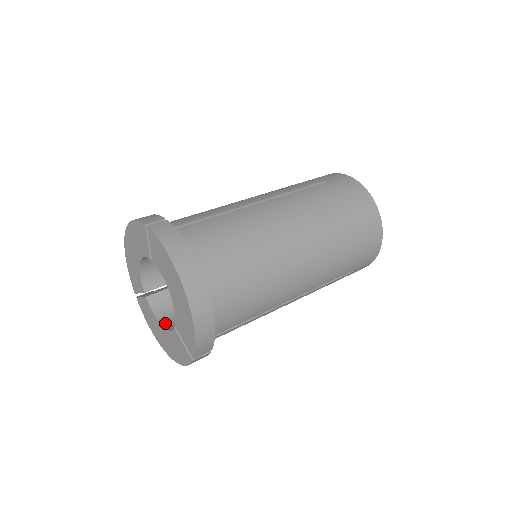
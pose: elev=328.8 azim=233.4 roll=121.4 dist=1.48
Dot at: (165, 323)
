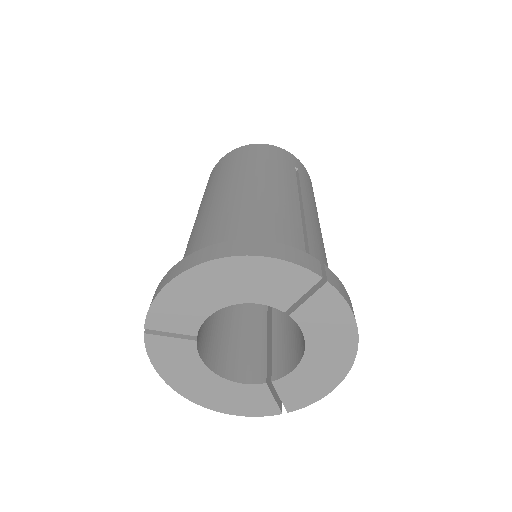
Dot at: (219, 371)
